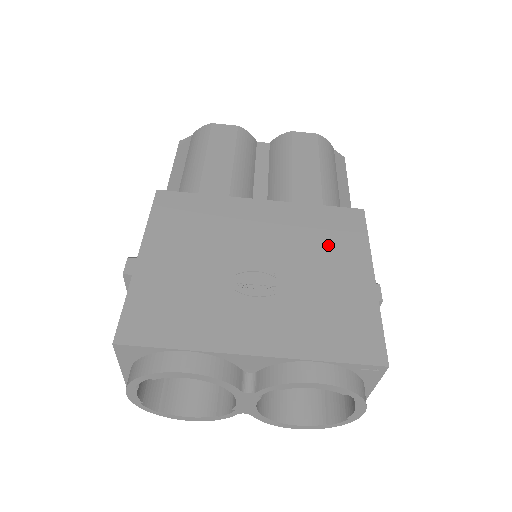
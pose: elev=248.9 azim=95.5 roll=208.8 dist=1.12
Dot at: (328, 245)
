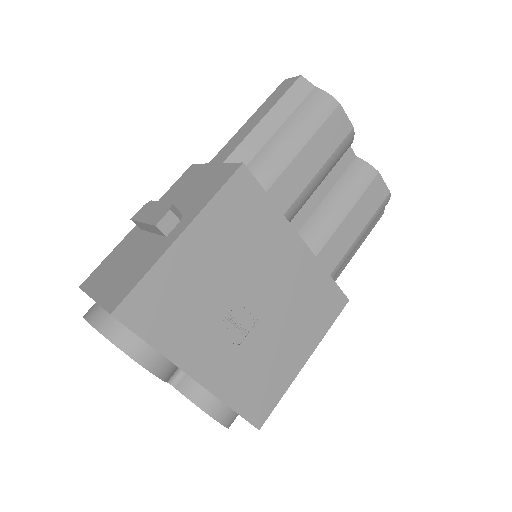
Dot at: (305, 317)
